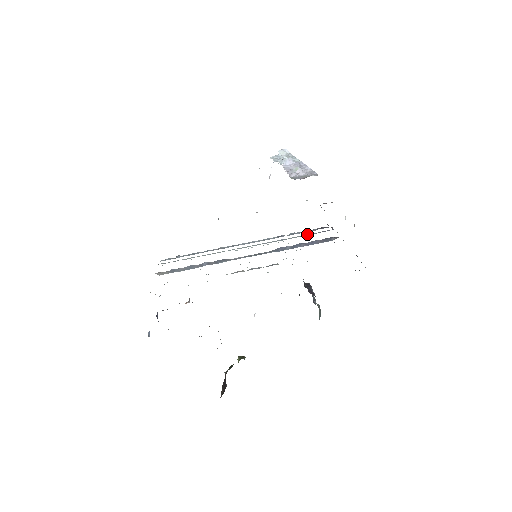
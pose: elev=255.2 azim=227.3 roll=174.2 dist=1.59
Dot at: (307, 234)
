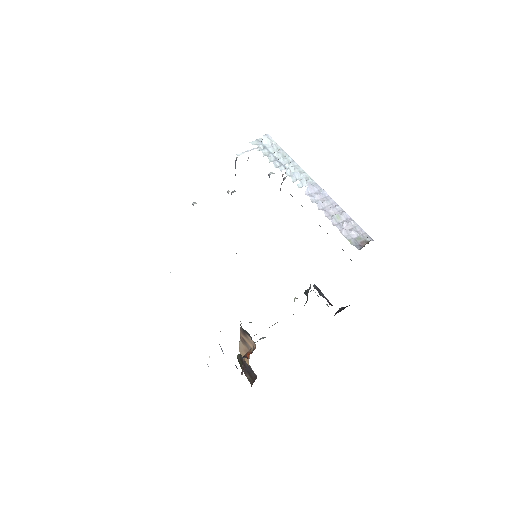
Dot at: occluded
